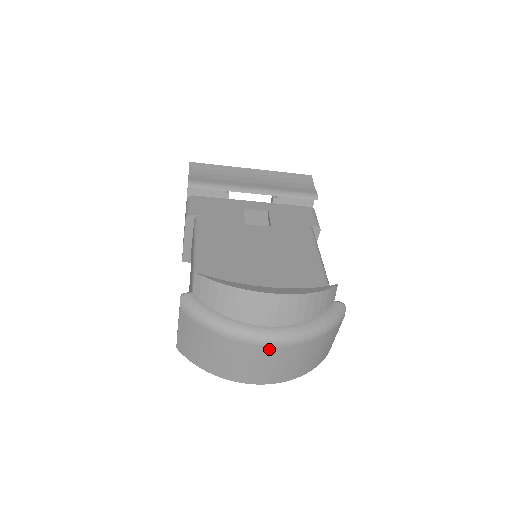
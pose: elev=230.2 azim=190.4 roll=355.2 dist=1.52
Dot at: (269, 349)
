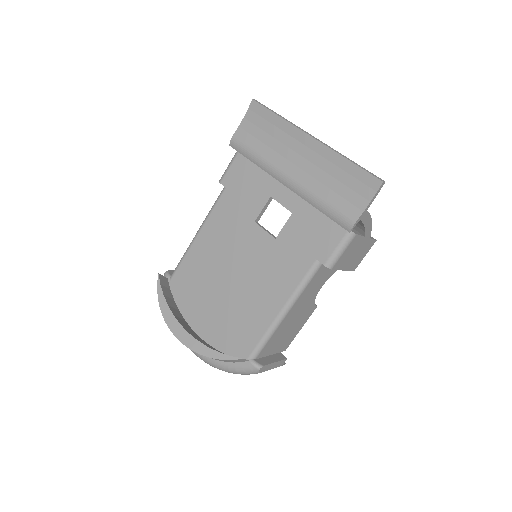
Dot at: occluded
